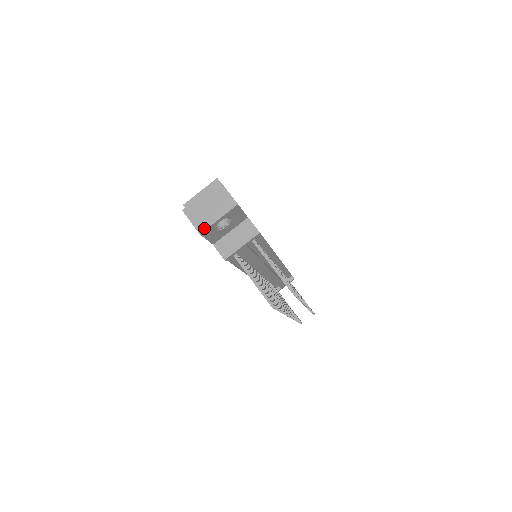
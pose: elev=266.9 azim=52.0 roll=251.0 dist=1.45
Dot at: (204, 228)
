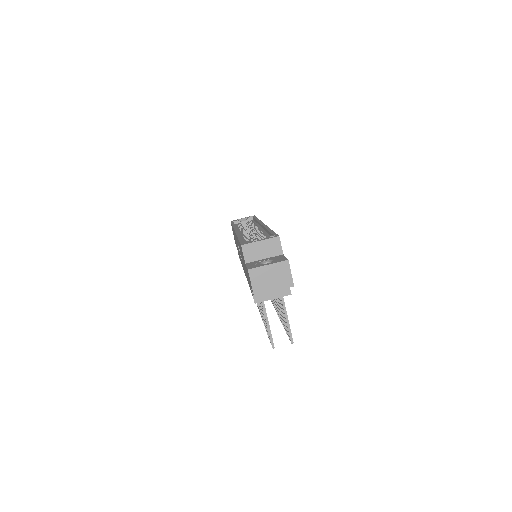
Dot at: (260, 293)
